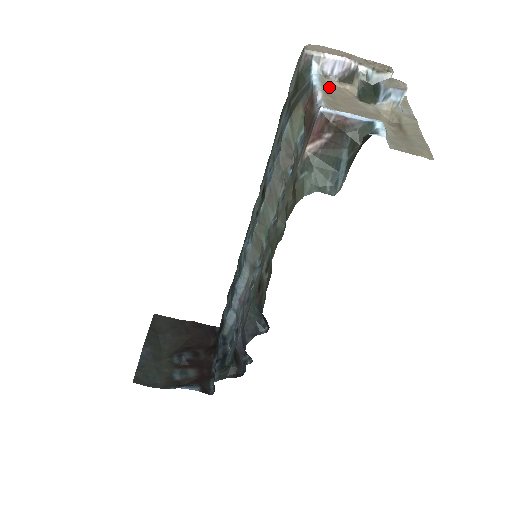
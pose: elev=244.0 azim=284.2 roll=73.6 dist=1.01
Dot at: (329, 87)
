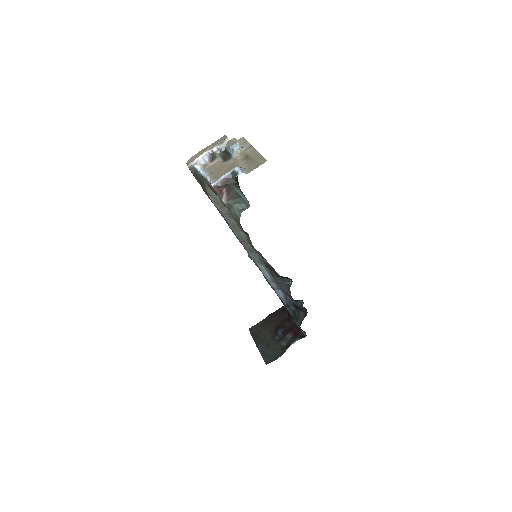
Dot at: (210, 169)
